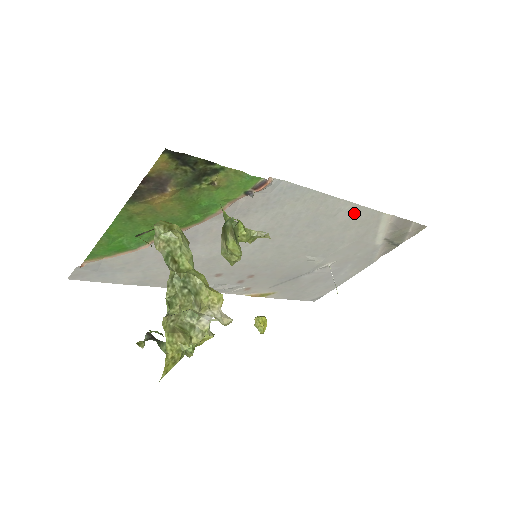
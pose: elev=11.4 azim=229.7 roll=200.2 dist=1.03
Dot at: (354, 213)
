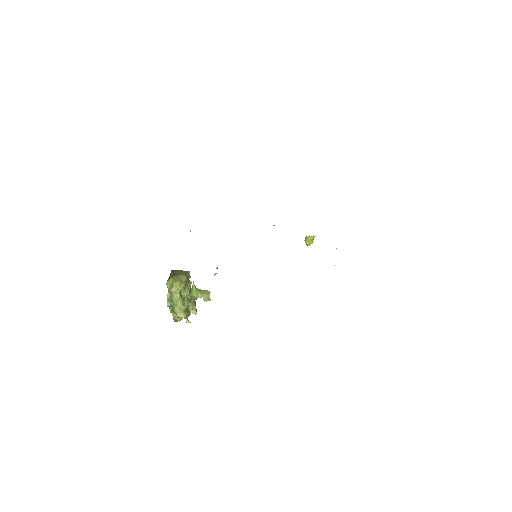
Dot at: occluded
